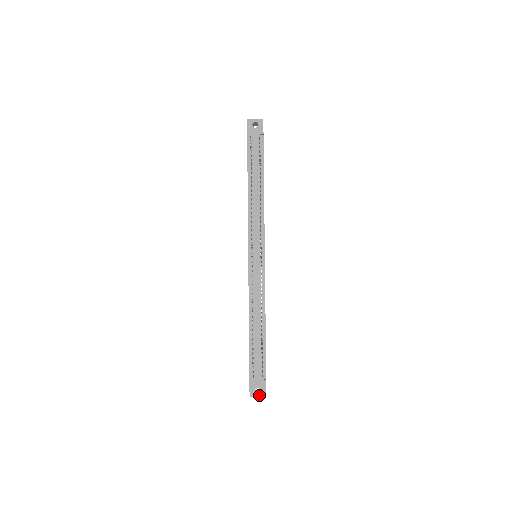
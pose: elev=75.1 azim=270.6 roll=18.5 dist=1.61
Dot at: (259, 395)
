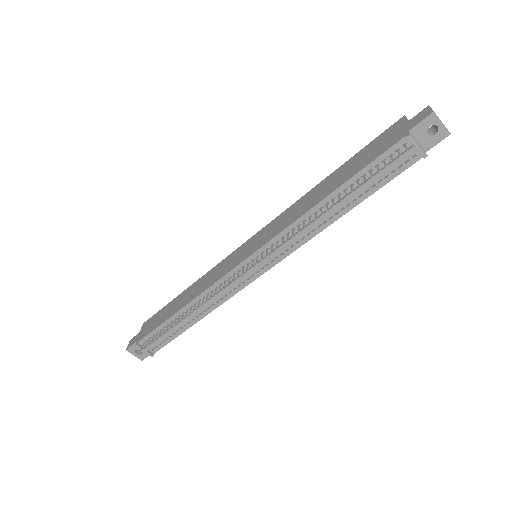
Dot at: (136, 355)
